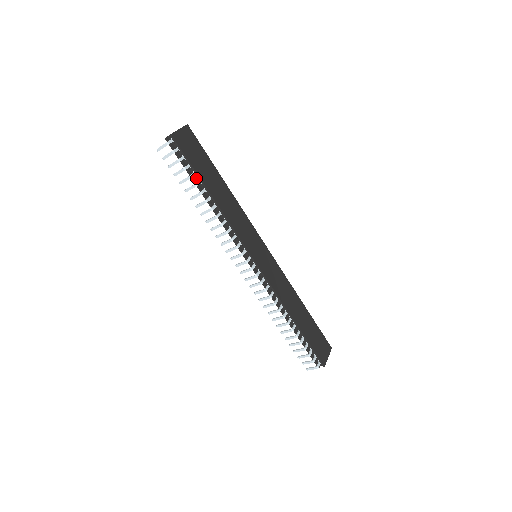
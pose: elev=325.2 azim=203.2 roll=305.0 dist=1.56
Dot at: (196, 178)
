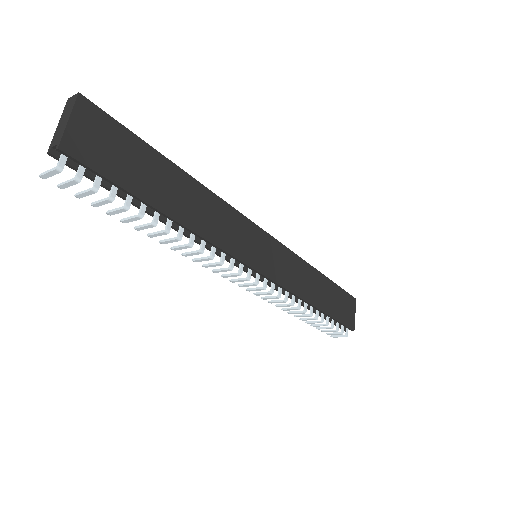
Dot at: (135, 198)
